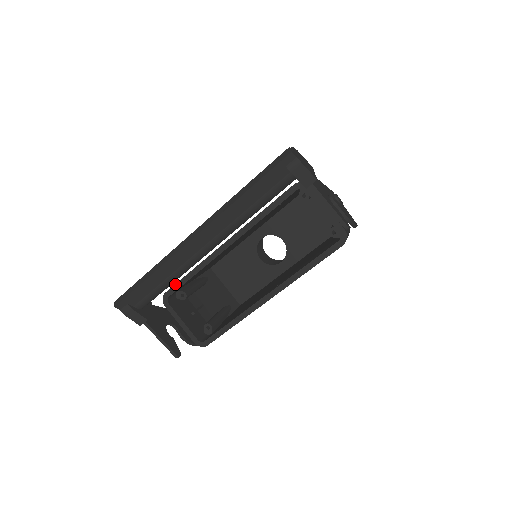
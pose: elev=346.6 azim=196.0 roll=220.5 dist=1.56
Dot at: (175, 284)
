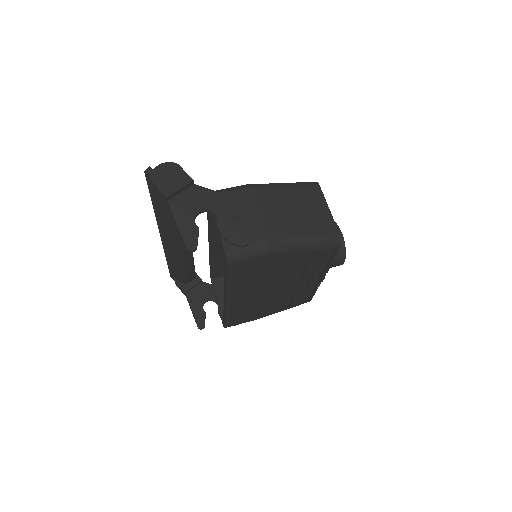
Dot at: occluded
